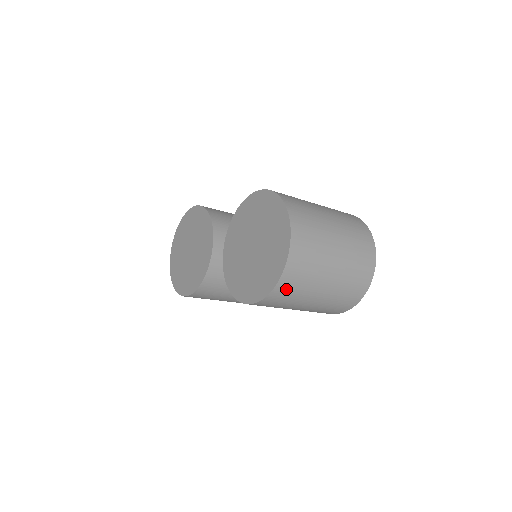
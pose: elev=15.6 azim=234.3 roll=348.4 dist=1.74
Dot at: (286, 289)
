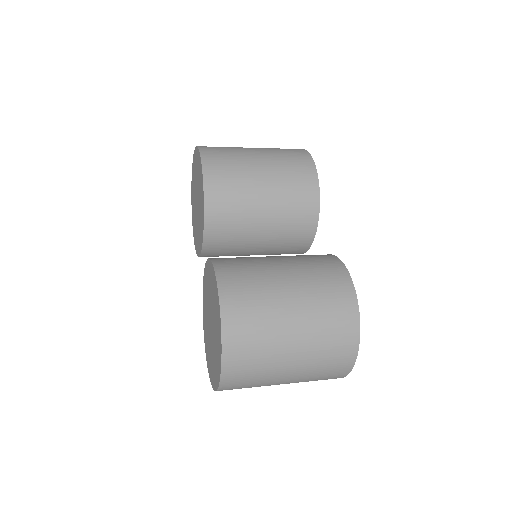
Dot at: occluded
